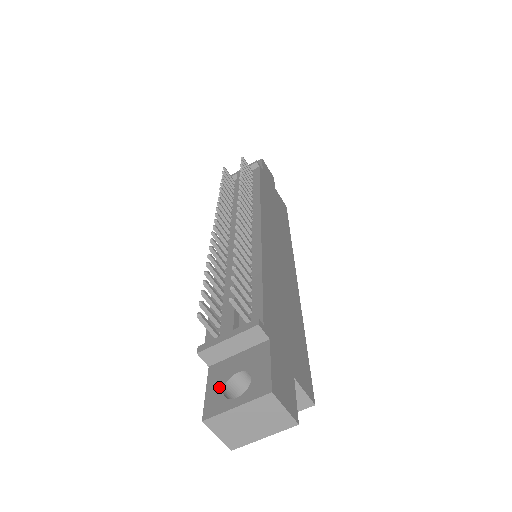
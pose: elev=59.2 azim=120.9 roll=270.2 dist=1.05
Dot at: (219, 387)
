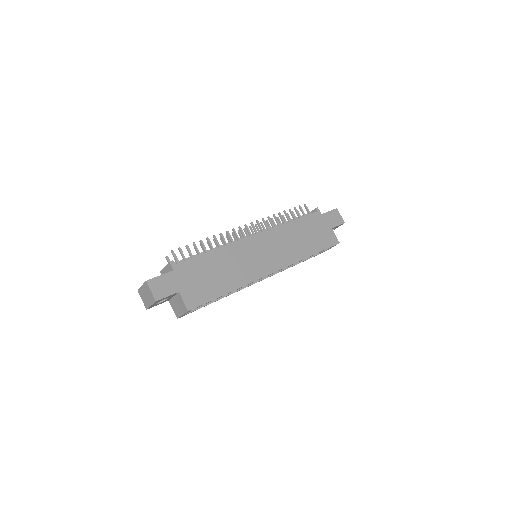
Dot at: occluded
